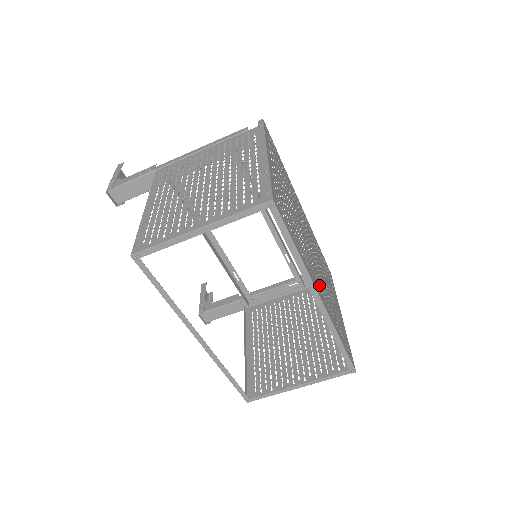
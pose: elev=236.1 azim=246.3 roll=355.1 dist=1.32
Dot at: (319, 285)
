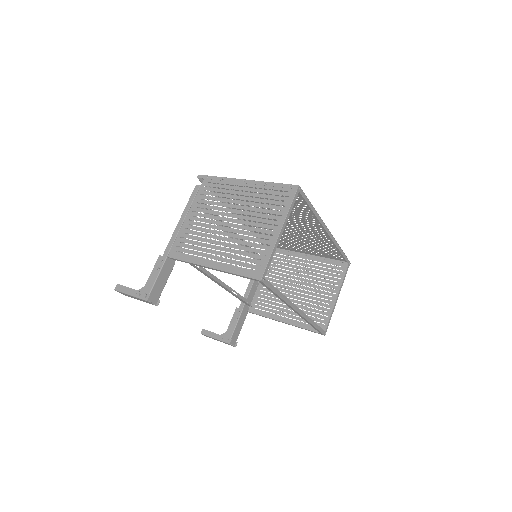
Dot at: (314, 229)
